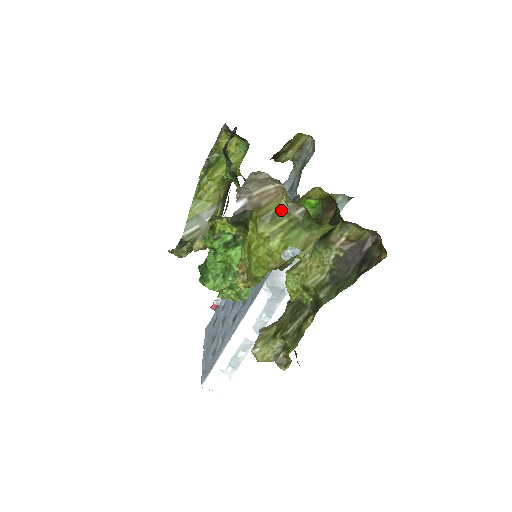
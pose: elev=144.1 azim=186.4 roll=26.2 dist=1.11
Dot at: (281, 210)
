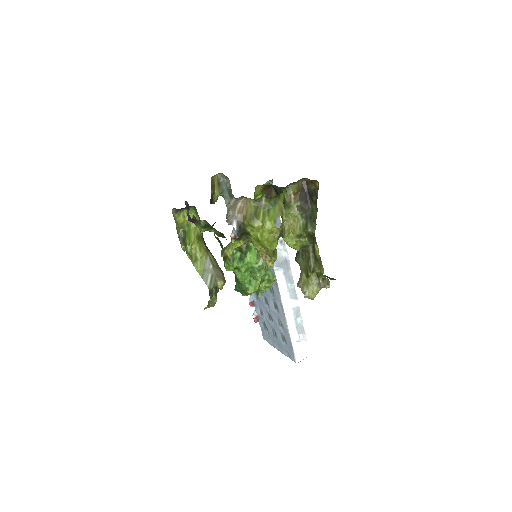
Dot at: (255, 208)
